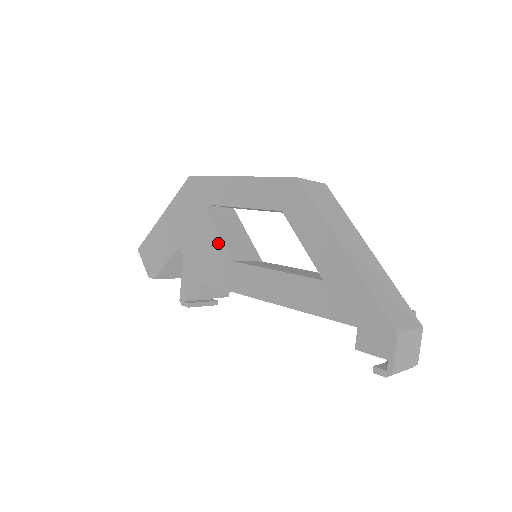
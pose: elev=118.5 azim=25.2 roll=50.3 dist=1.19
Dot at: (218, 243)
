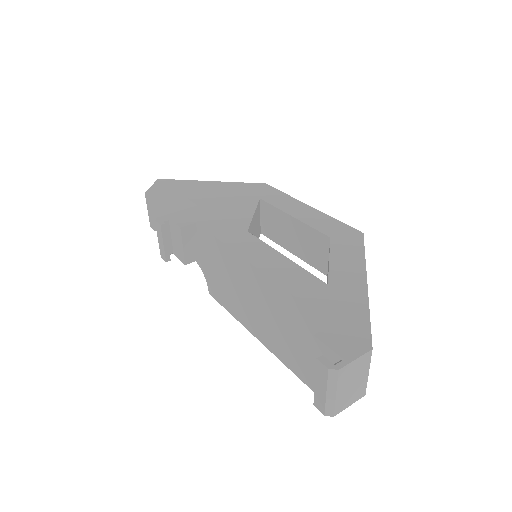
Dot at: (246, 217)
